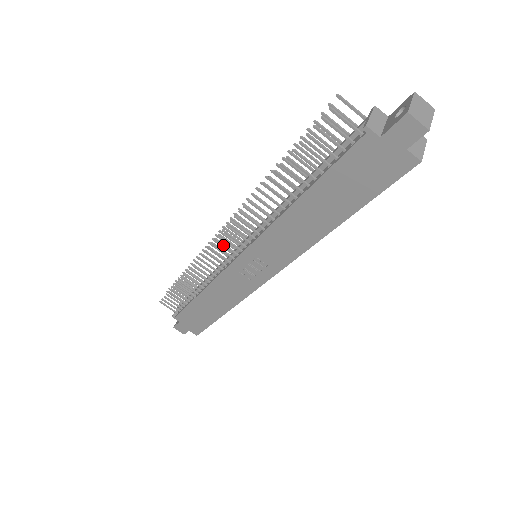
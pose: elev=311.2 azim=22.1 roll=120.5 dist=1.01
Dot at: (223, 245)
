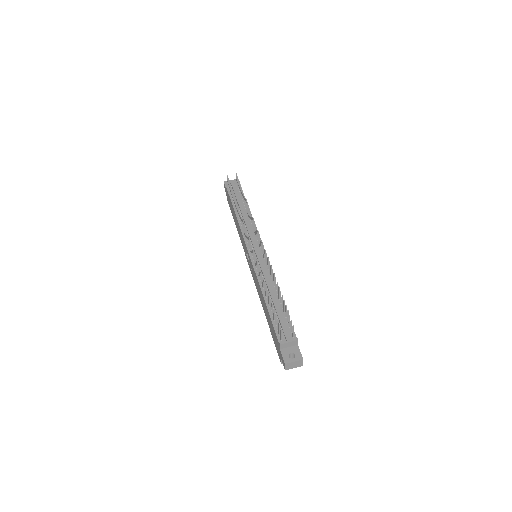
Dot at: (249, 241)
